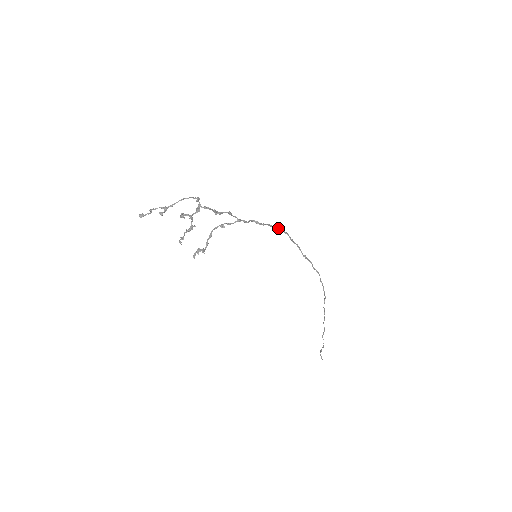
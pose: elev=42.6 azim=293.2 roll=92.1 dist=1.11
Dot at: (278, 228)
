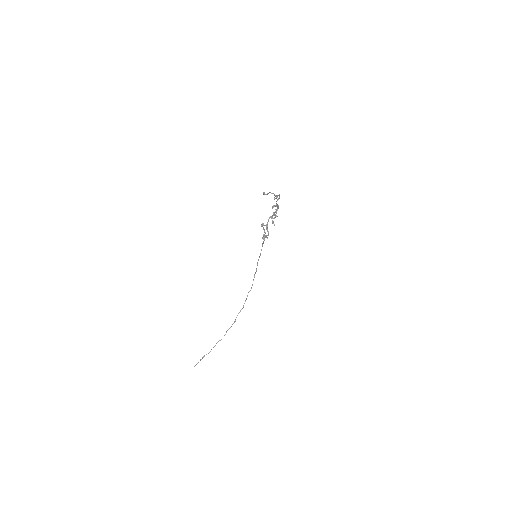
Dot at: occluded
